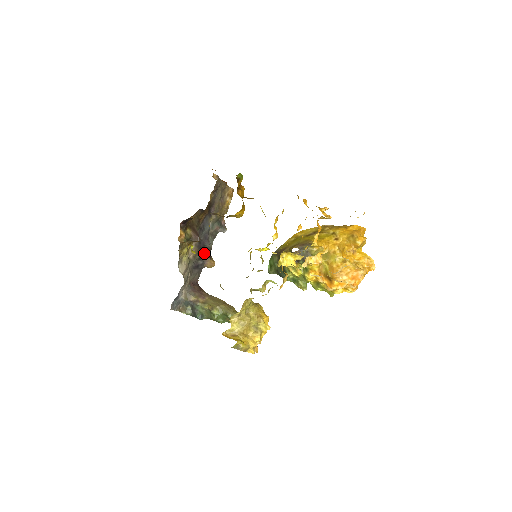
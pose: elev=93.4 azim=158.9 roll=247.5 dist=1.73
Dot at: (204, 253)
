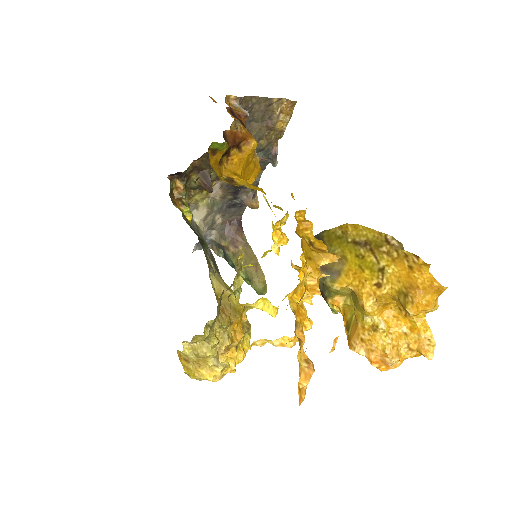
Dot at: (243, 190)
